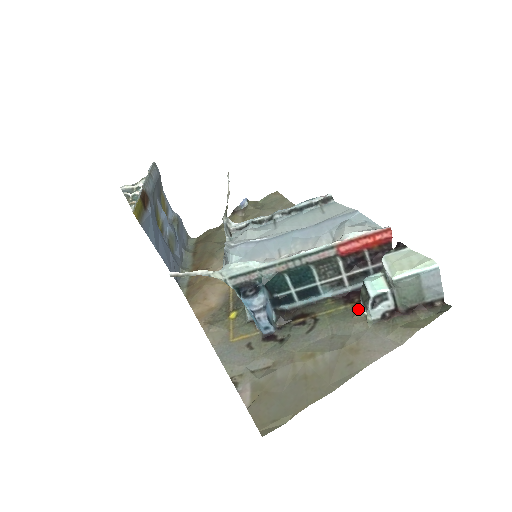
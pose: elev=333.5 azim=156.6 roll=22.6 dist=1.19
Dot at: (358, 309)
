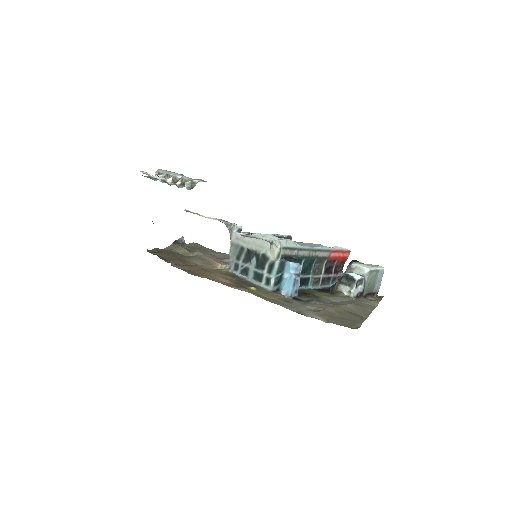
Dot at: (338, 293)
